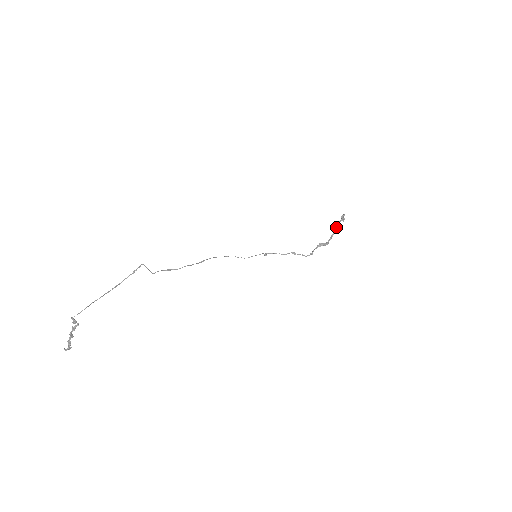
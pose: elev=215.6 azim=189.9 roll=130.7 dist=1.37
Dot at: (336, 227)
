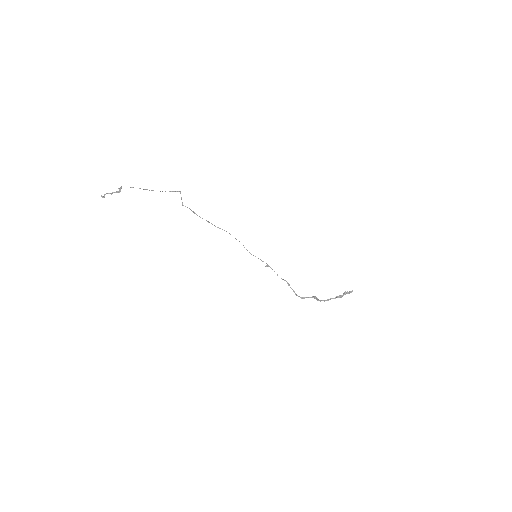
Dot at: (338, 296)
